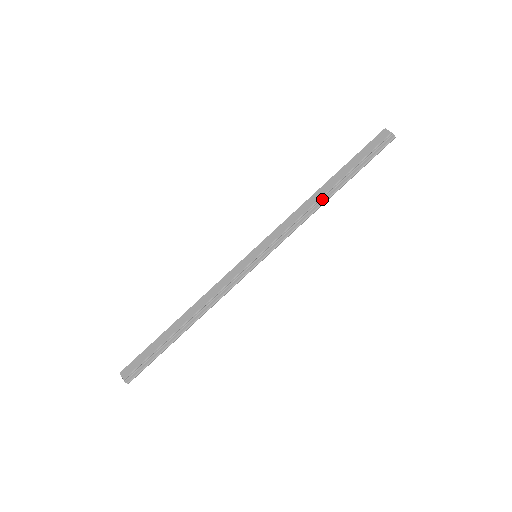
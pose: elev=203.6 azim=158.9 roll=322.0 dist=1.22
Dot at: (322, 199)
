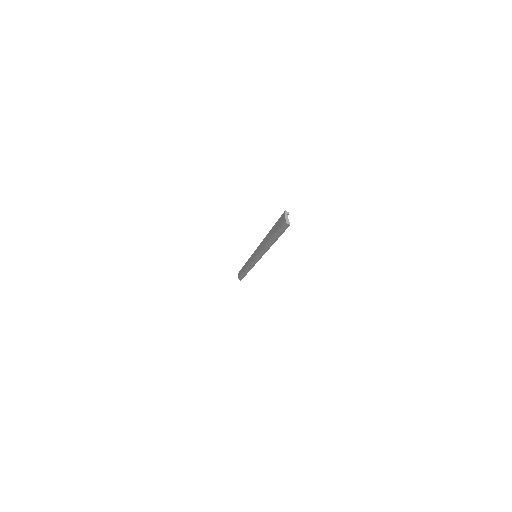
Dot at: (267, 245)
